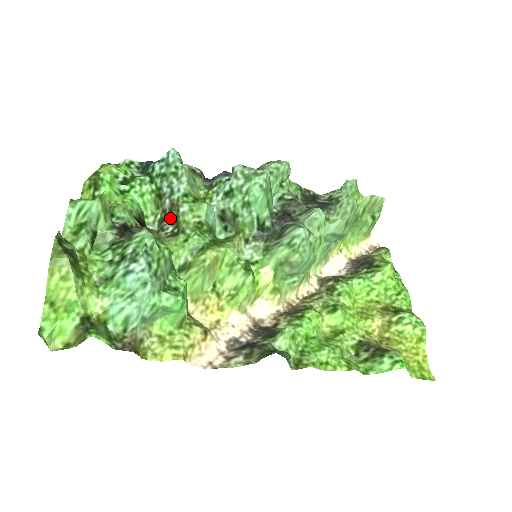
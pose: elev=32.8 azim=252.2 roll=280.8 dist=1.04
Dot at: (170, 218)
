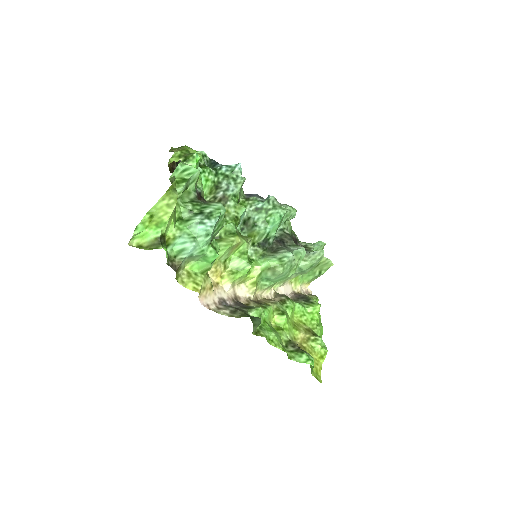
Dot at: occluded
